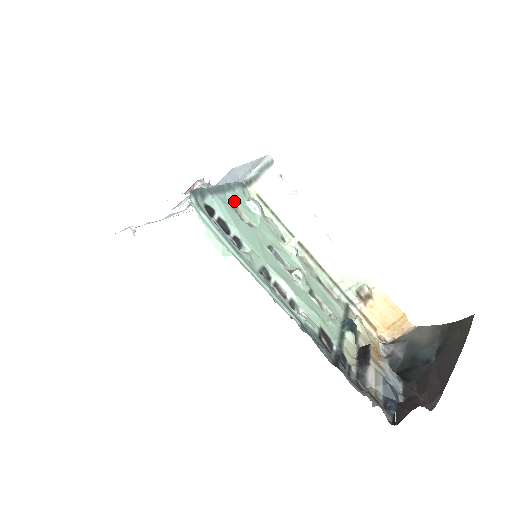
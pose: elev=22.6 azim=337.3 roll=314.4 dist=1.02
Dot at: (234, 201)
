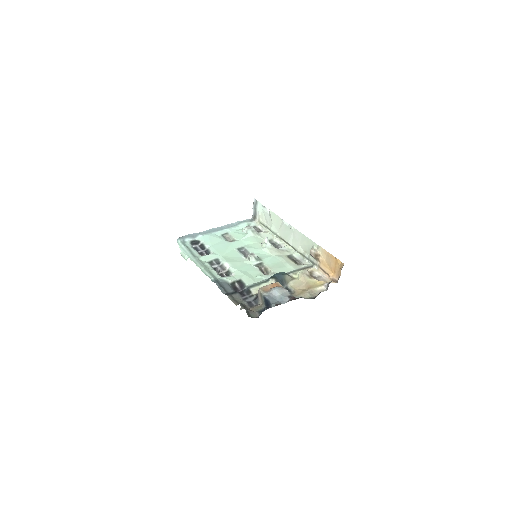
Dot at: (228, 232)
